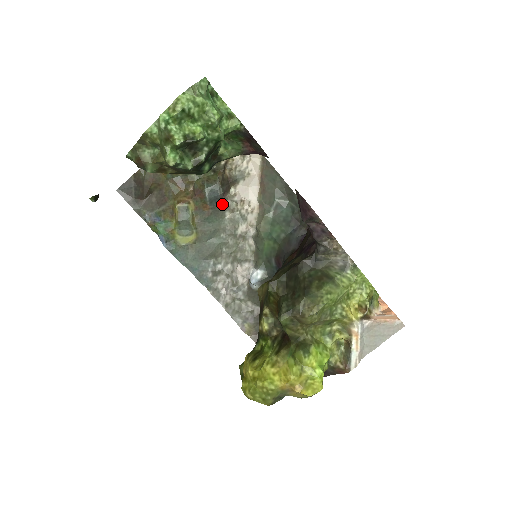
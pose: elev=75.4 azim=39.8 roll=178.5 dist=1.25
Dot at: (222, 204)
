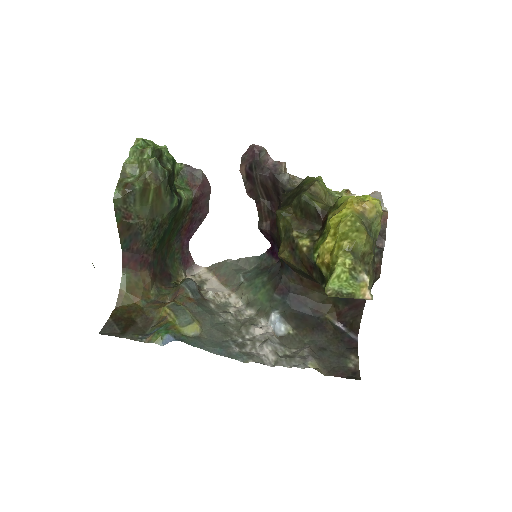
Dot at: (202, 298)
